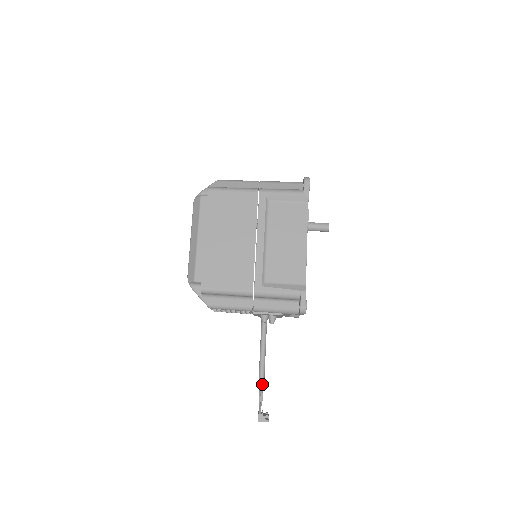
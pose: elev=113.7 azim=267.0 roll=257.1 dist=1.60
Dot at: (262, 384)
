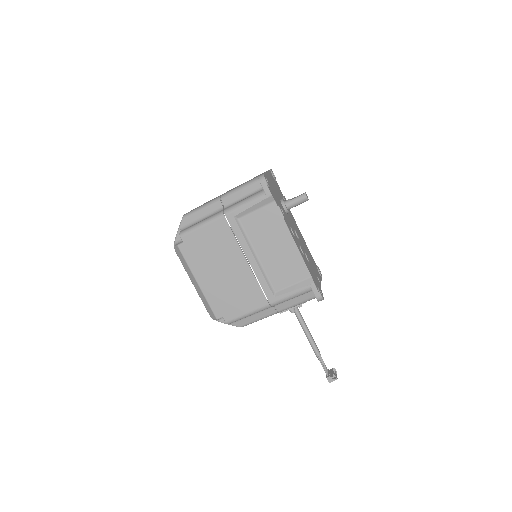
Dot at: (318, 354)
